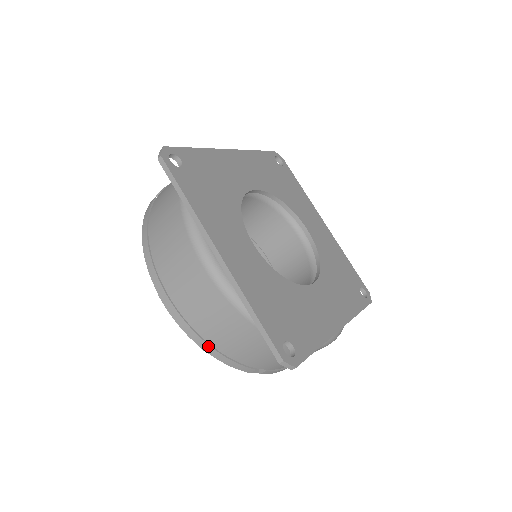
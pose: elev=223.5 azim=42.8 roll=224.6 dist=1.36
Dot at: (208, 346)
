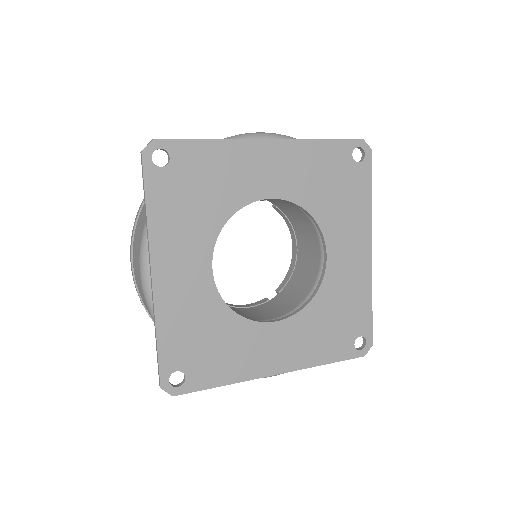
Dot at: (152, 320)
